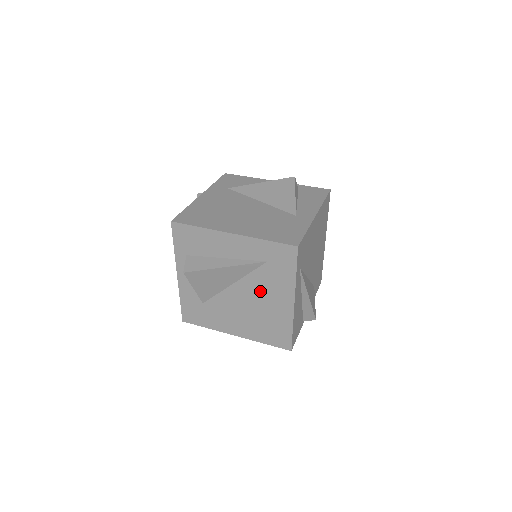
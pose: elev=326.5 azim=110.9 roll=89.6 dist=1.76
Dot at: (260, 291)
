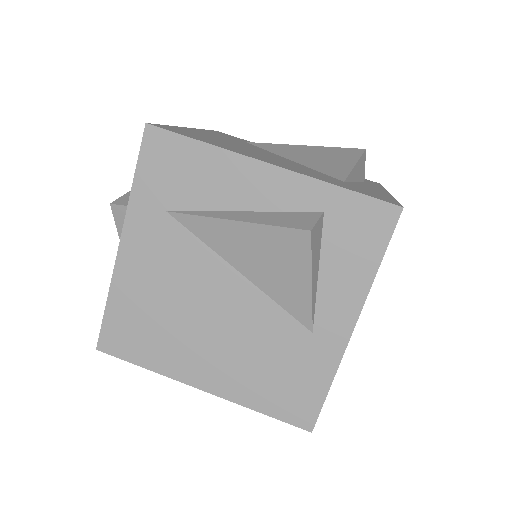
Dot at: occluded
